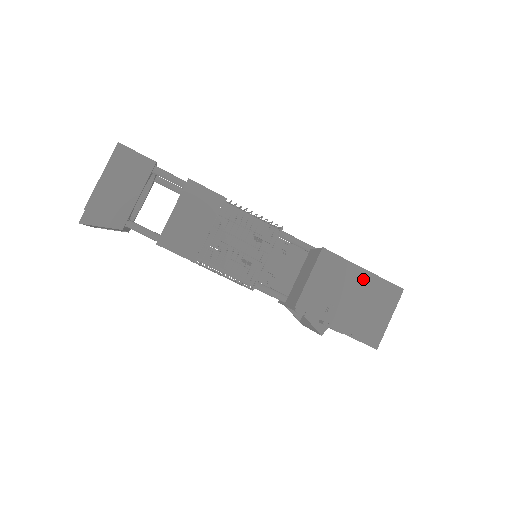
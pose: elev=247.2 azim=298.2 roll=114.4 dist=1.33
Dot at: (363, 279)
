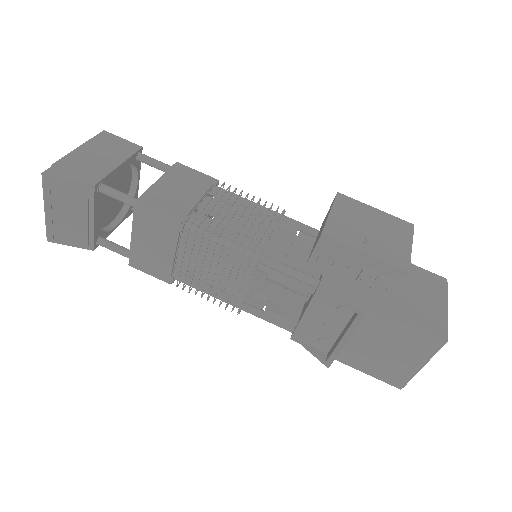
Dot at: (396, 222)
